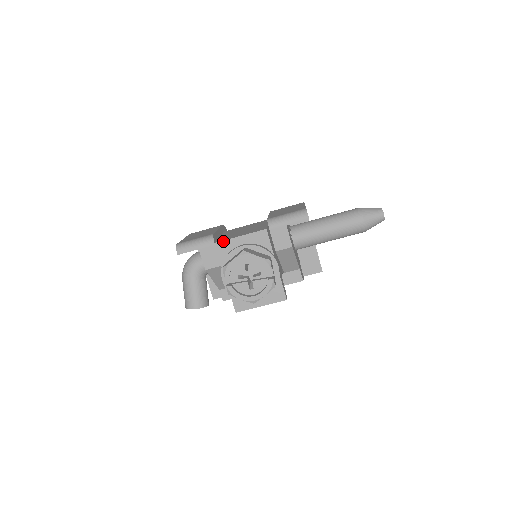
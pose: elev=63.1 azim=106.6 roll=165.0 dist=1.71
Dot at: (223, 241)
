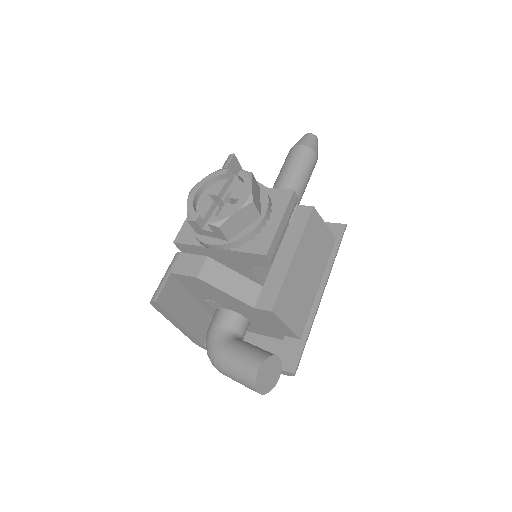
Dot at: (179, 232)
